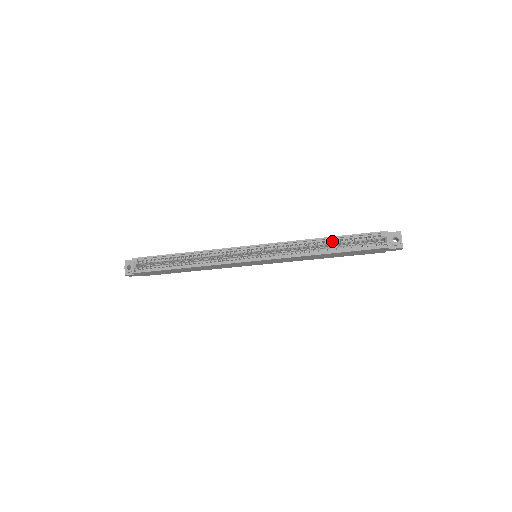
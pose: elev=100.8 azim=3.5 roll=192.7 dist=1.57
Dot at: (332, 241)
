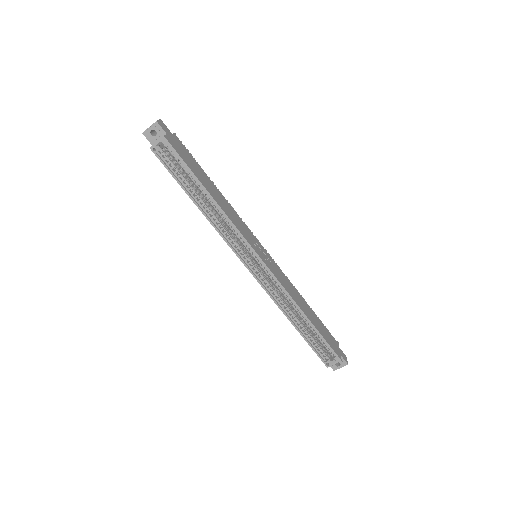
Dot at: occluded
